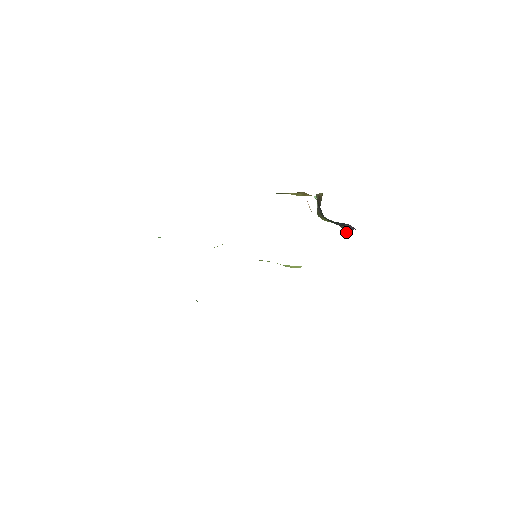
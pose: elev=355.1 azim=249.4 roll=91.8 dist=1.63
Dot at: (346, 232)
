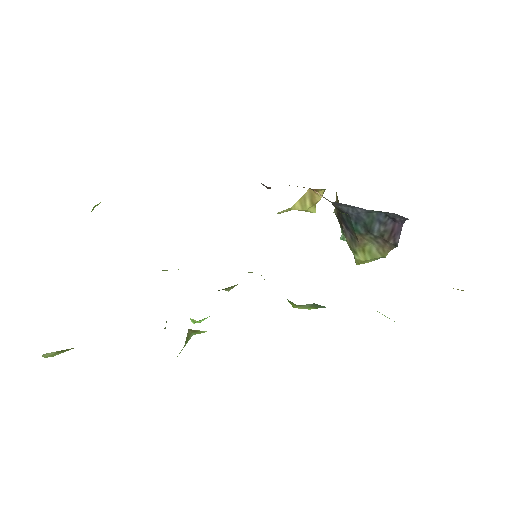
Dot at: (397, 245)
